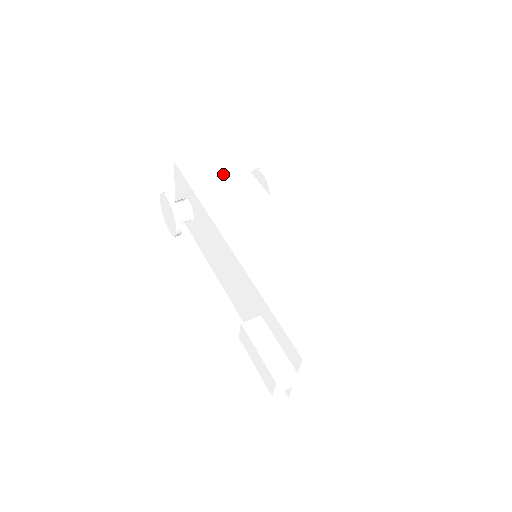
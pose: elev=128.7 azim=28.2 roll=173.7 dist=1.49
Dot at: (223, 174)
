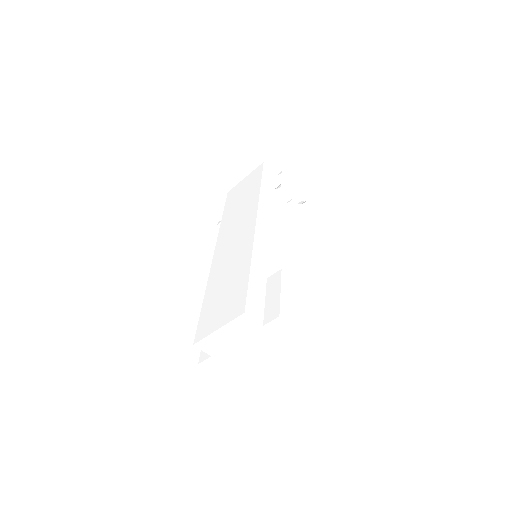
Dot at: (245, 192)
